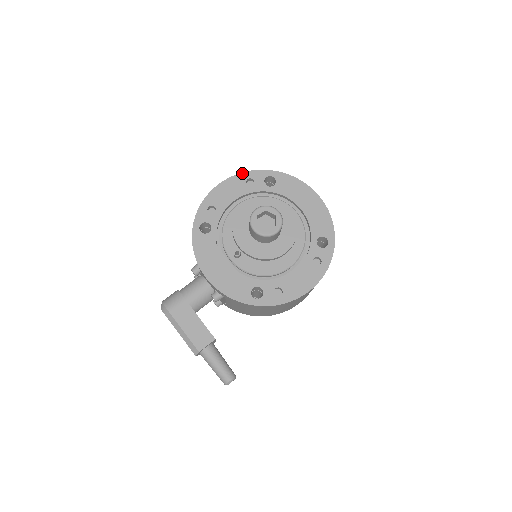
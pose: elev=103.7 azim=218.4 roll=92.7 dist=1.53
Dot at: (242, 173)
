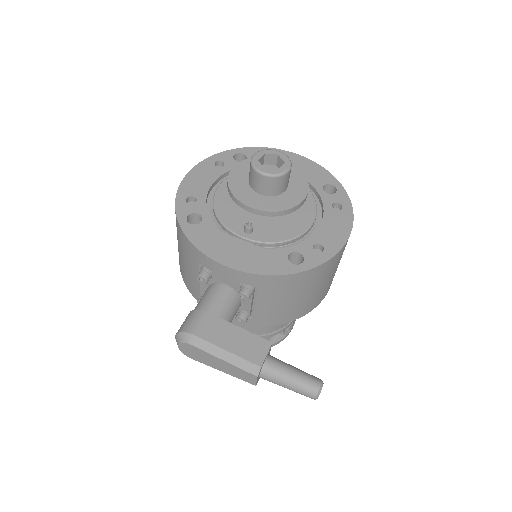
Dot at: (205, 159)
